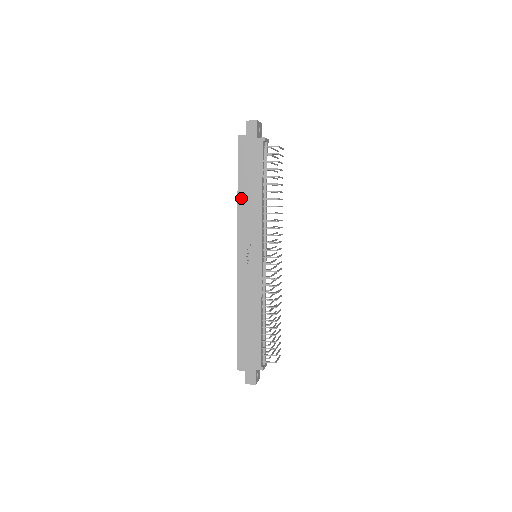
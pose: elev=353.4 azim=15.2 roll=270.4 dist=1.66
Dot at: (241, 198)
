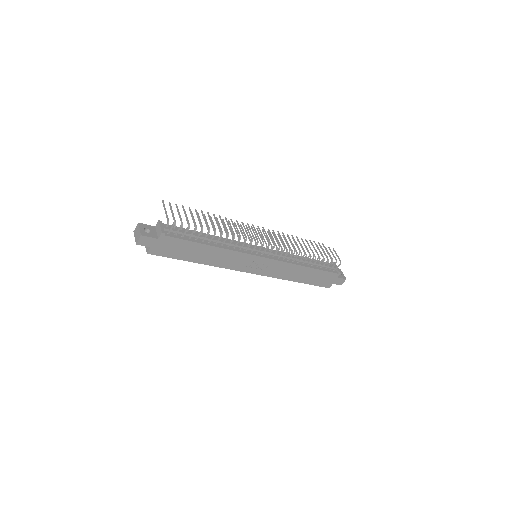
Dot at: (206, 262)
